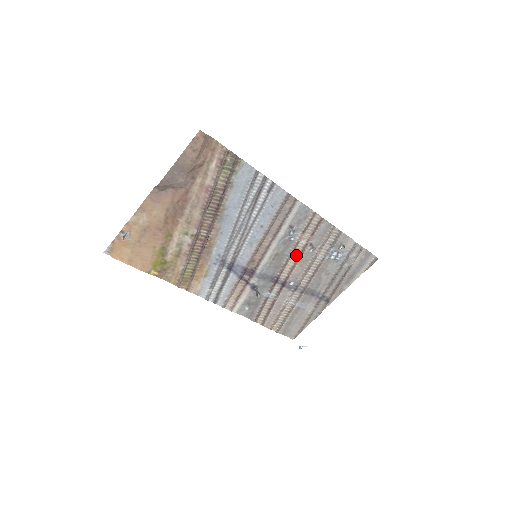
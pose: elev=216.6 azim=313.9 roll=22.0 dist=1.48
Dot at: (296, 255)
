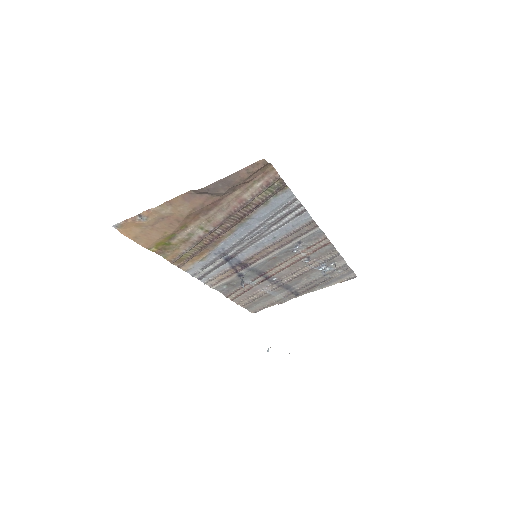
Dot at: (291, 261)
